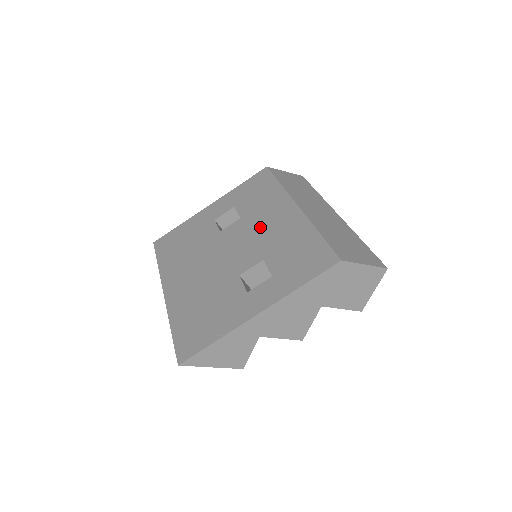
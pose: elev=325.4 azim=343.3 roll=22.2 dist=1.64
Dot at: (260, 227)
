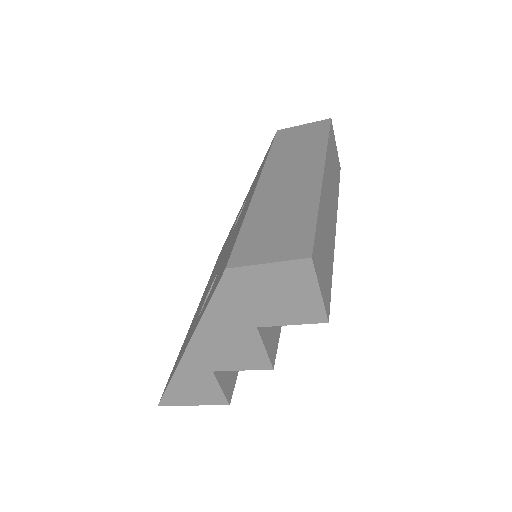
Dot at: occluded
